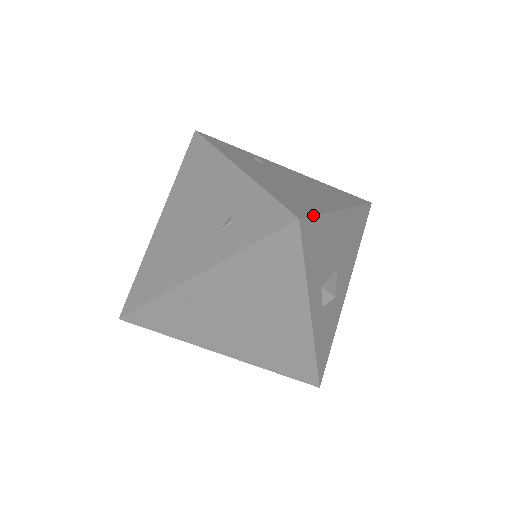
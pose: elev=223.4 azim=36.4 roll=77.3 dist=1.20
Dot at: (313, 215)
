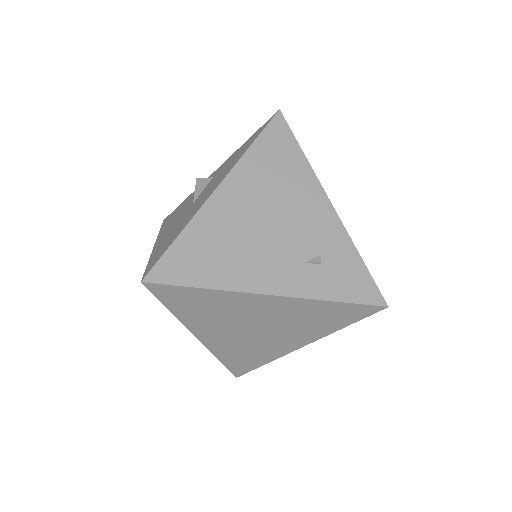
Dot at: occluded
